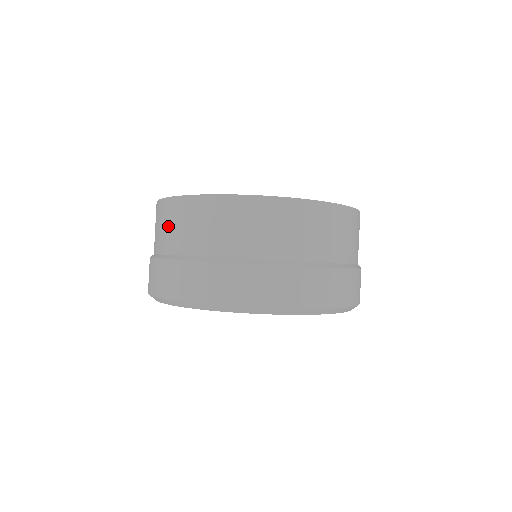
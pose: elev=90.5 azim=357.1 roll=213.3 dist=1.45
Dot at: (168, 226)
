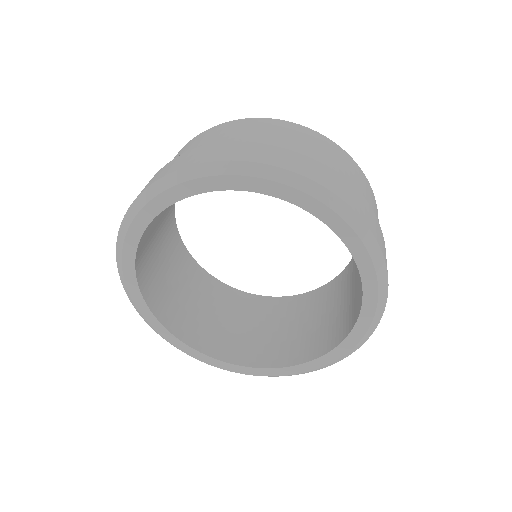
Dot at: (254, 129)
